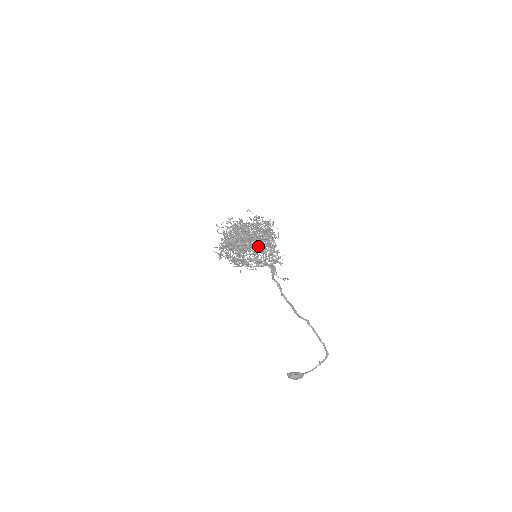
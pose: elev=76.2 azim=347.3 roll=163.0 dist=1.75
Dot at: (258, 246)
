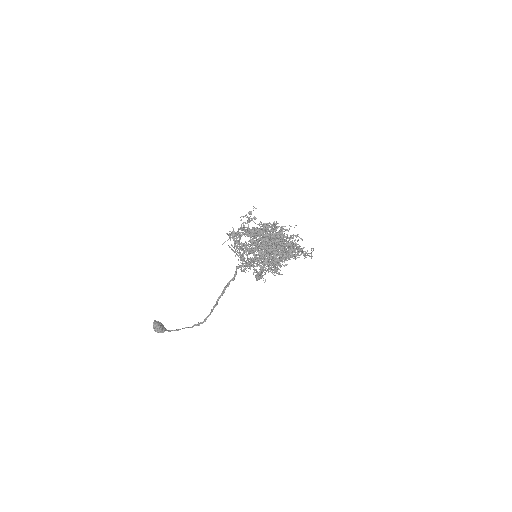
Dot at: occluded
